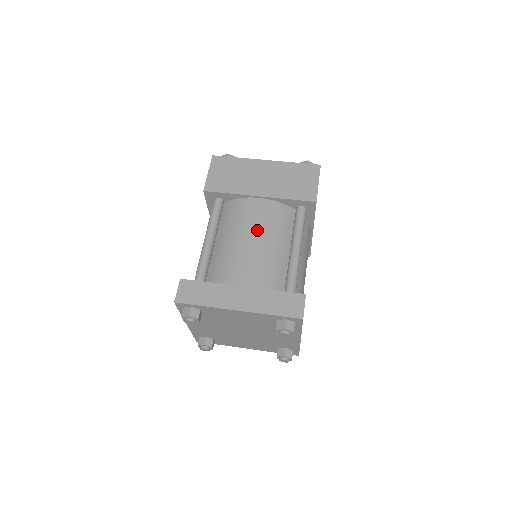
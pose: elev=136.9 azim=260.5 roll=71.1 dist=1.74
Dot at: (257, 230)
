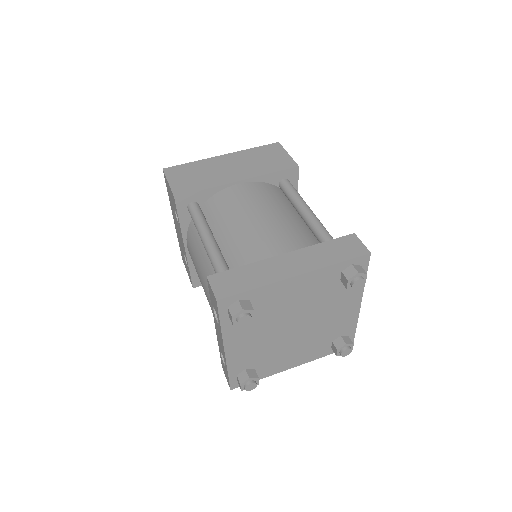
Dot at: (258, 207)
